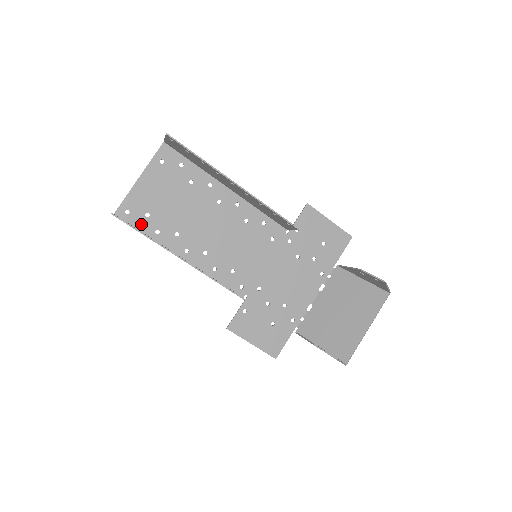
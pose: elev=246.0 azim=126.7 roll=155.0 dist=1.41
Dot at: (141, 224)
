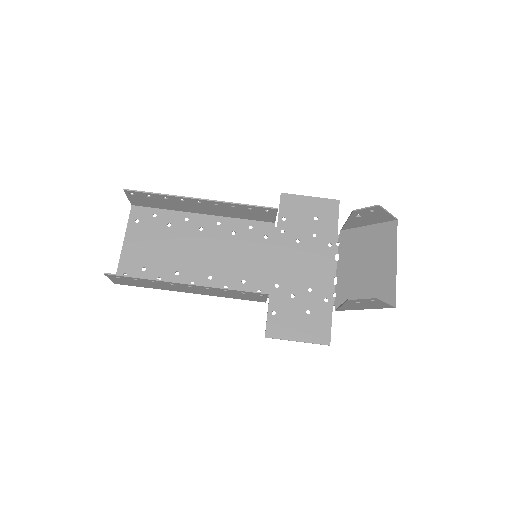
Dot at: occluded
